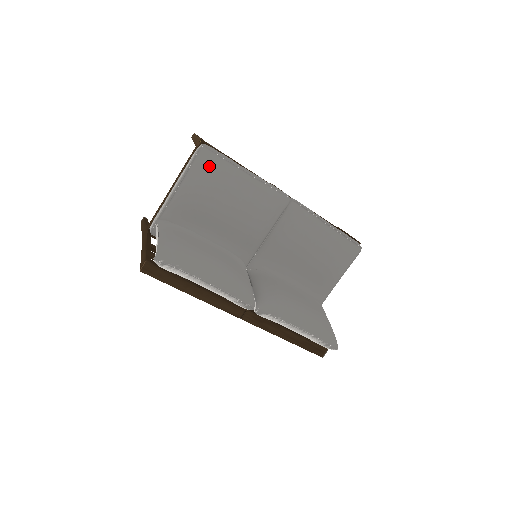
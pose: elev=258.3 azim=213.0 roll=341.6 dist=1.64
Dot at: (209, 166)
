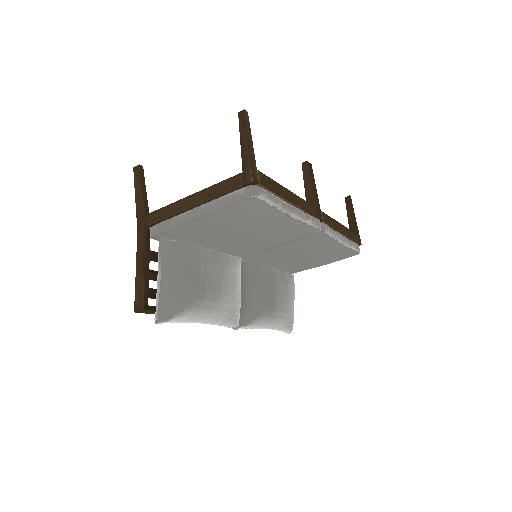
Dot at: (250, 211)
